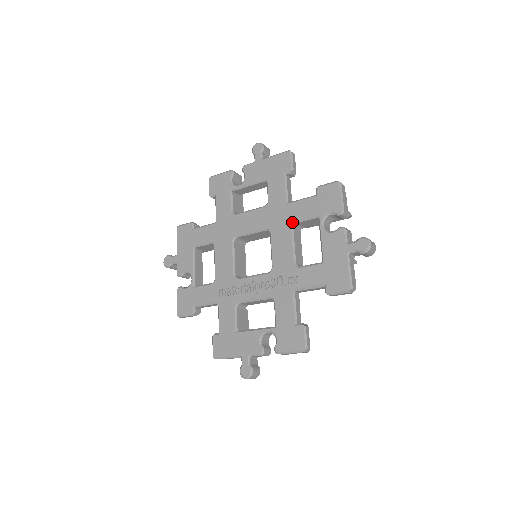
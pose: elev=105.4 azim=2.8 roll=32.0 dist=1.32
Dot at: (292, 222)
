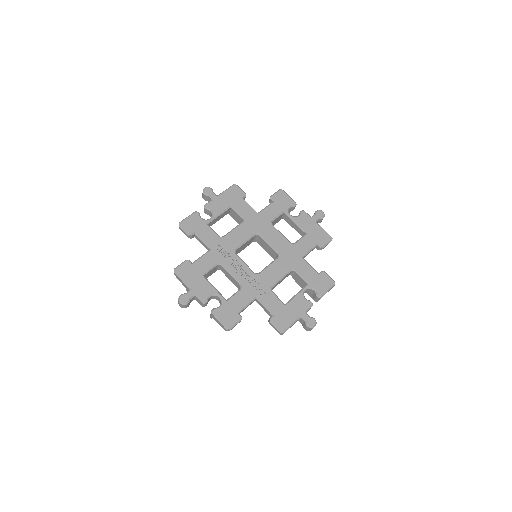
Dot at: (294, 268)
